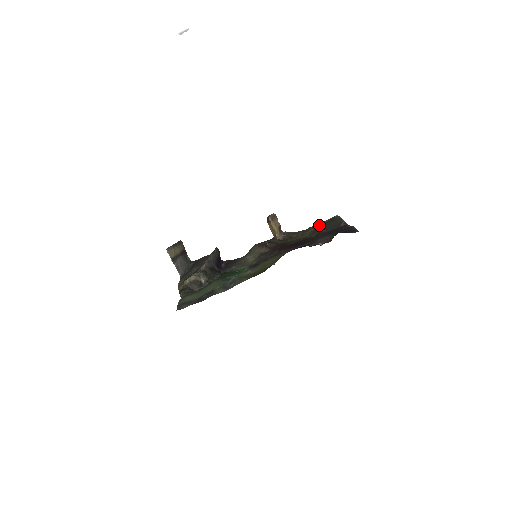
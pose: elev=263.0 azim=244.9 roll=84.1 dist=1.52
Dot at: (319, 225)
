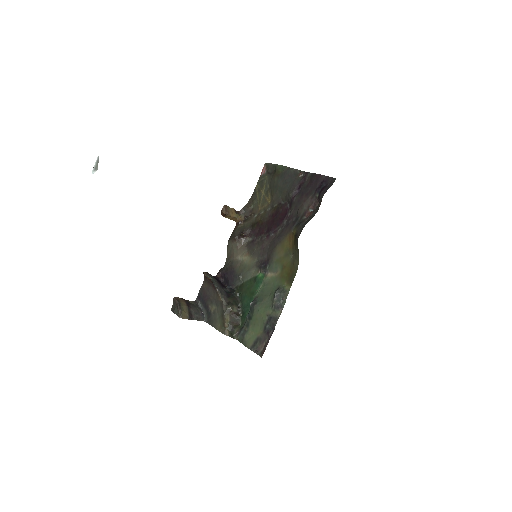
Dot at: (264, 182)
